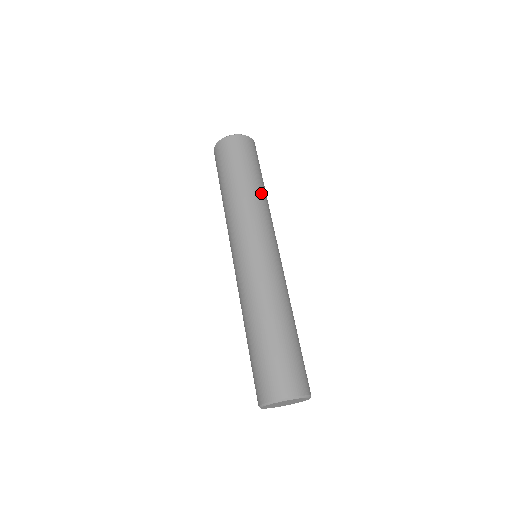
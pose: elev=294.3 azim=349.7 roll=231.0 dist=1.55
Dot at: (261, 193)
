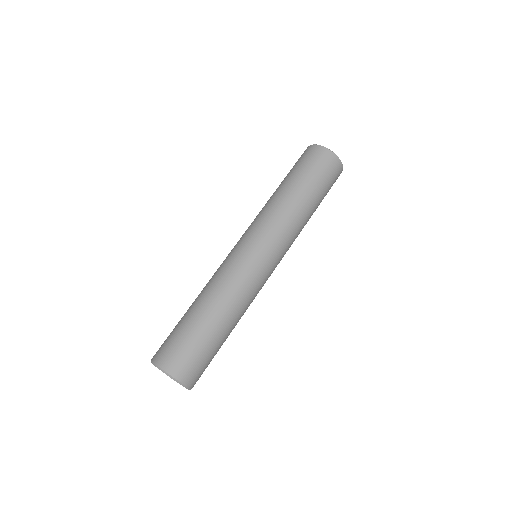
Dot at: (307, 221)
